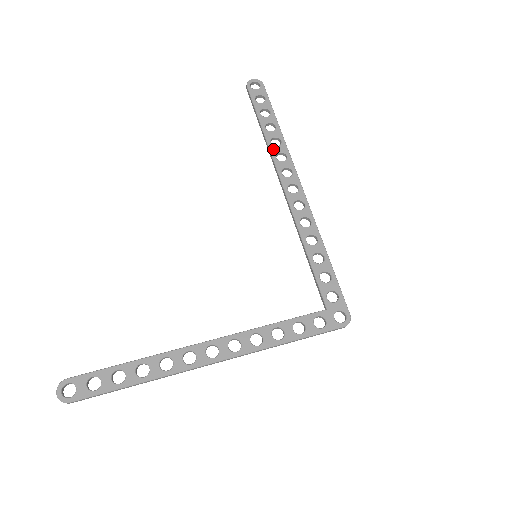
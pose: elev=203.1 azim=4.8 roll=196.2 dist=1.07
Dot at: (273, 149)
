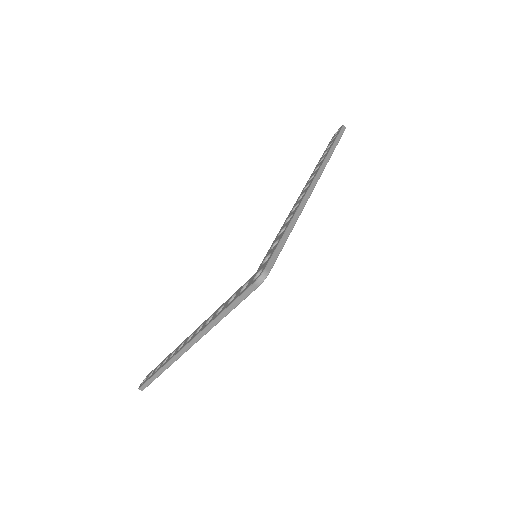
Dot at: (316, 167)
